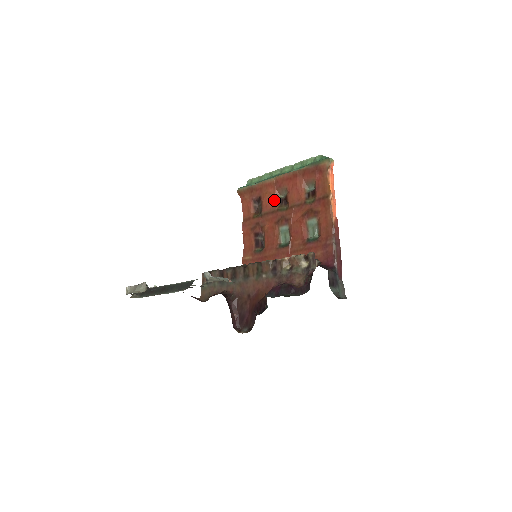
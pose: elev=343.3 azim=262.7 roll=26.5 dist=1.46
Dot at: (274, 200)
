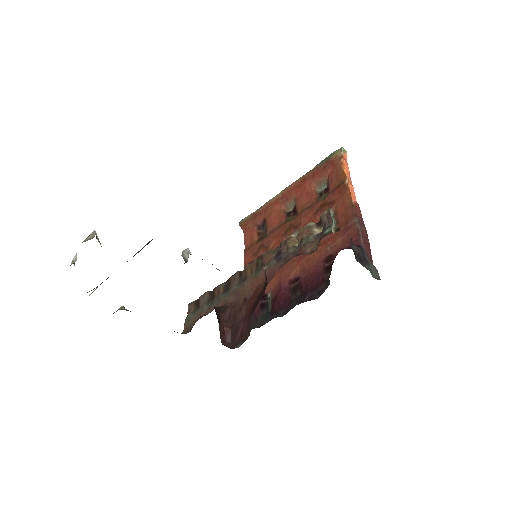
Dot at: (281, 215)
